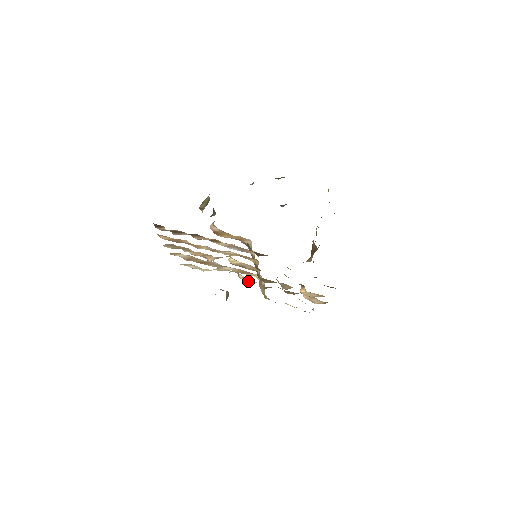
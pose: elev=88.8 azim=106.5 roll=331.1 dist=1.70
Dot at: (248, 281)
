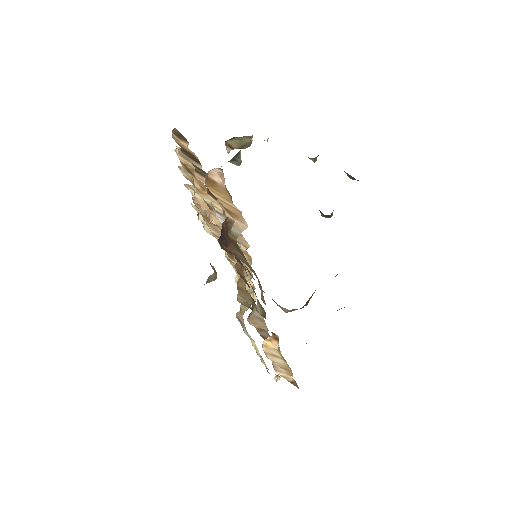
Dot at: occluded
